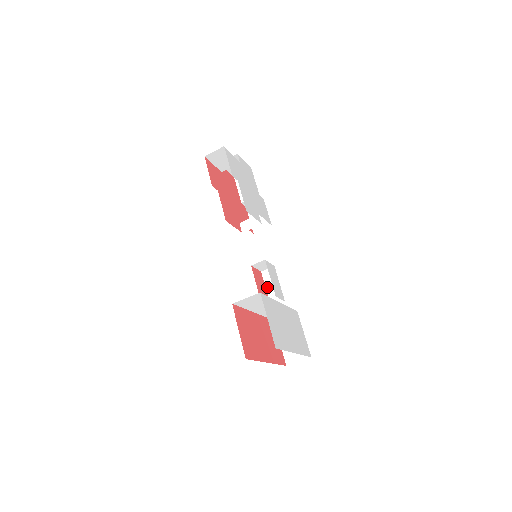
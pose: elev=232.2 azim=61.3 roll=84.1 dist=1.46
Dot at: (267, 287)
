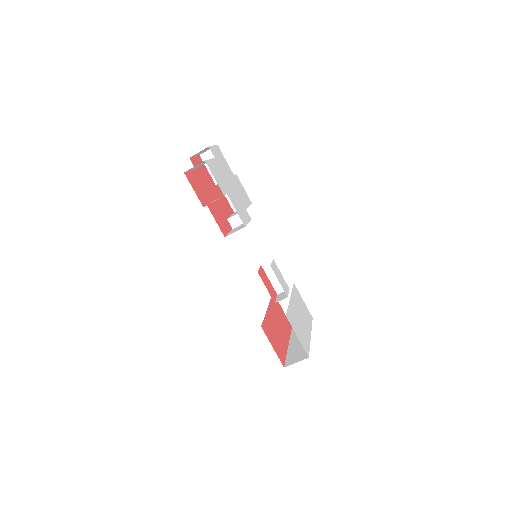
Dot at: (270, 278)
